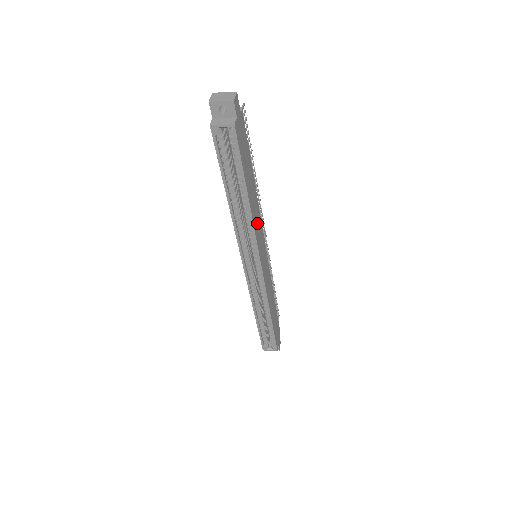
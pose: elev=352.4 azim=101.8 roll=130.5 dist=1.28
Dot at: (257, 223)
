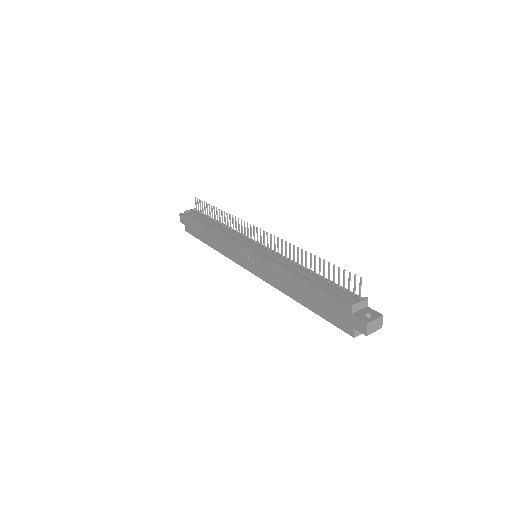
Dot at: occluded
